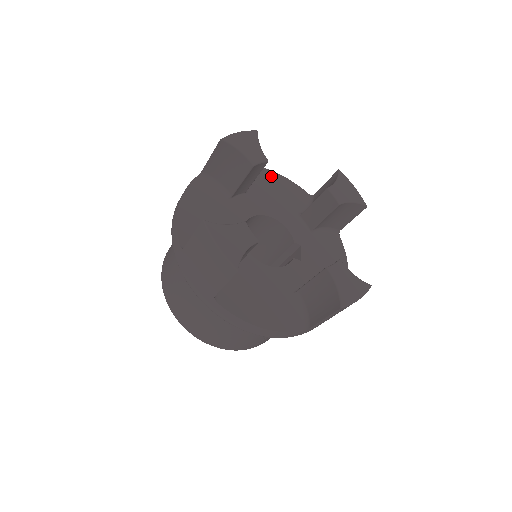
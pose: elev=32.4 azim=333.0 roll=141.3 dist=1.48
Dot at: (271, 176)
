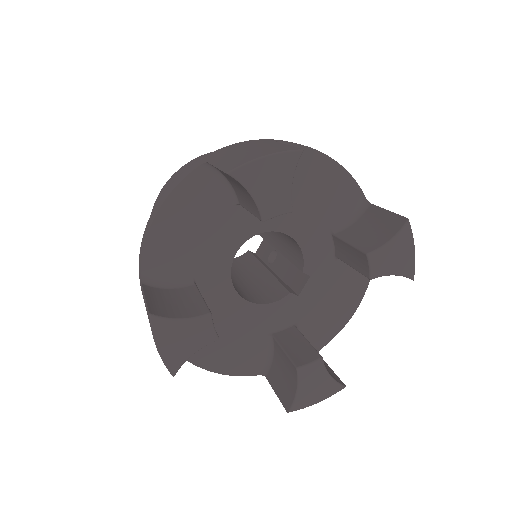
Dot at: (321, 165)
